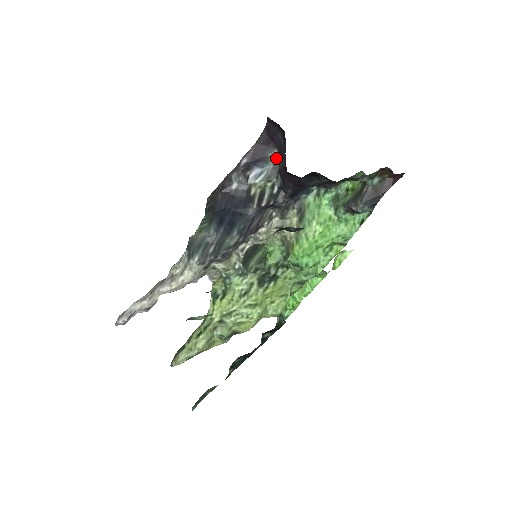
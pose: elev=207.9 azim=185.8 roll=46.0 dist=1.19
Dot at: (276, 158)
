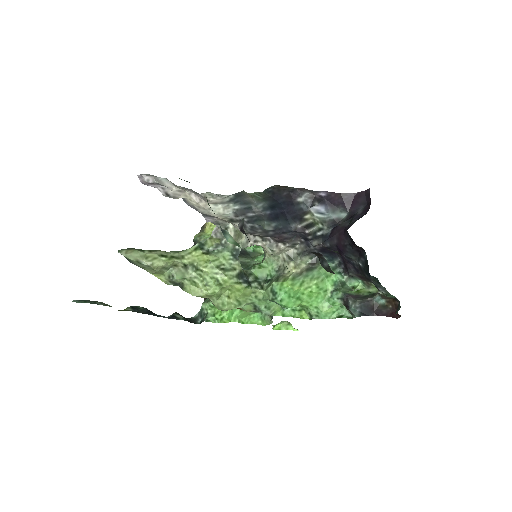
Dot at: (342, 217)
